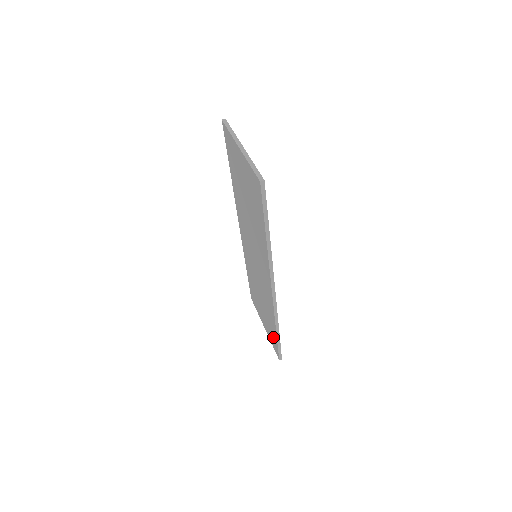
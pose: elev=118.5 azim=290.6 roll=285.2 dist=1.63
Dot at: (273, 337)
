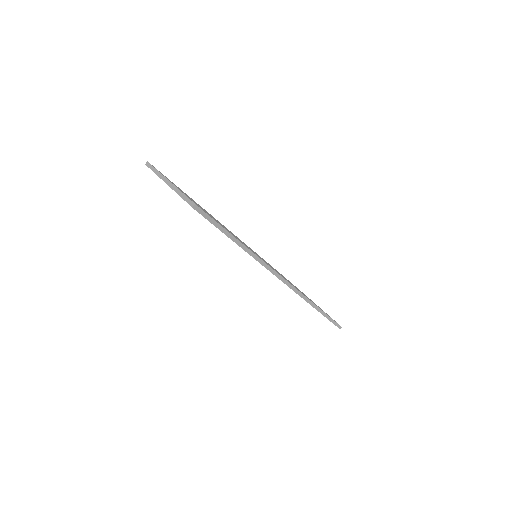
Dot at: occluded
